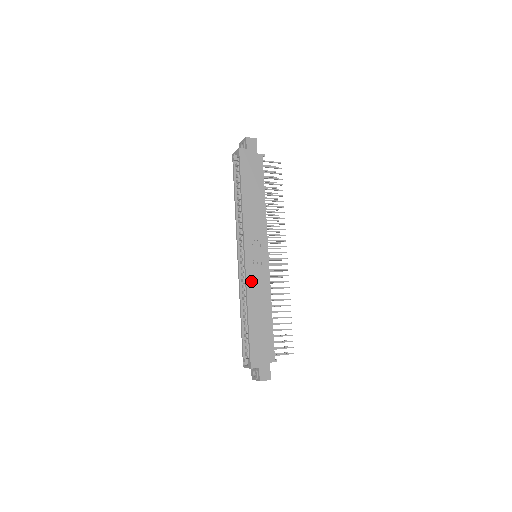
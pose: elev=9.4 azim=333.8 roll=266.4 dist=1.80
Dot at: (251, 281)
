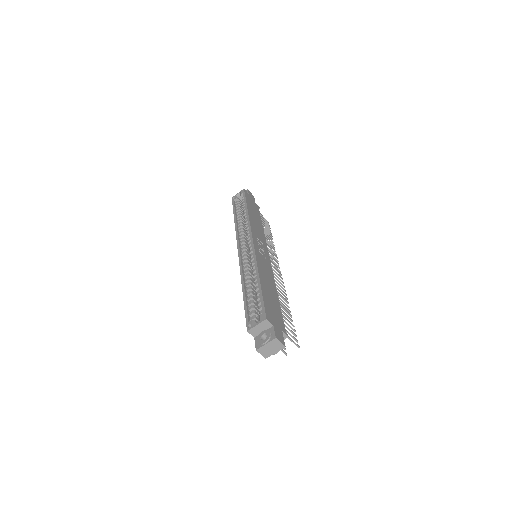
Dot at: (259, 259)
